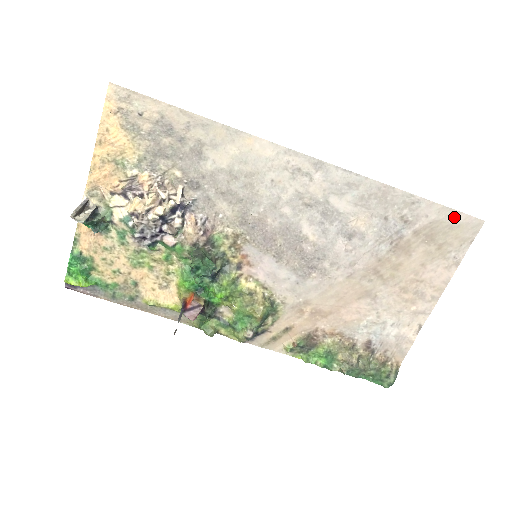
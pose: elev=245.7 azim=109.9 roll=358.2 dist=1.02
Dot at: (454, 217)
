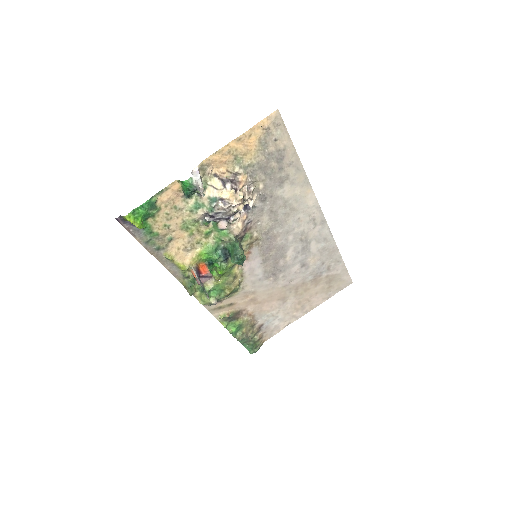
Dot at: (345, 275)
